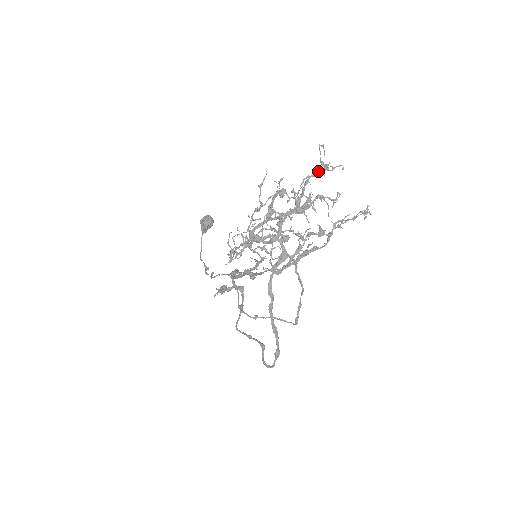
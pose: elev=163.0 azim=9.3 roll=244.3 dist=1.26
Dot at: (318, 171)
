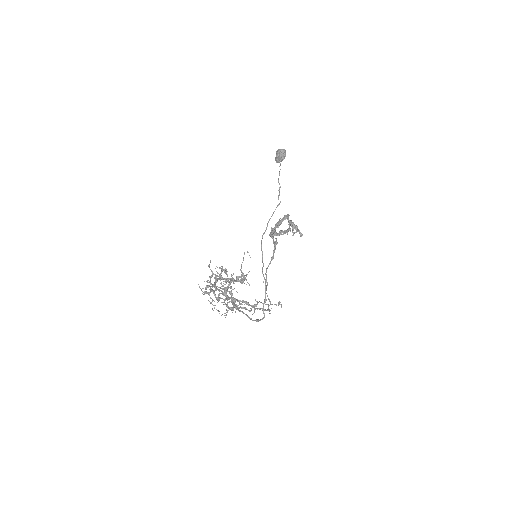
Dot at: (236, 278)
